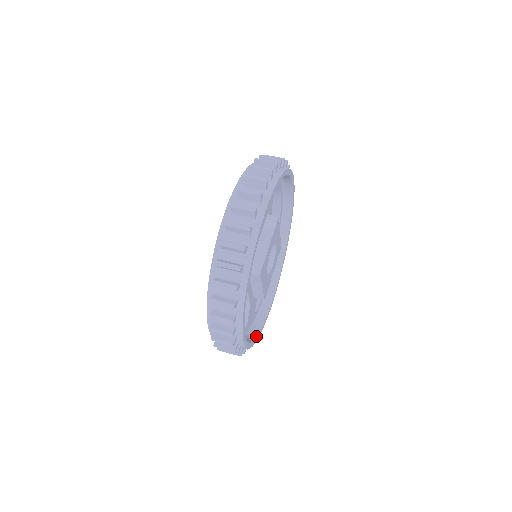
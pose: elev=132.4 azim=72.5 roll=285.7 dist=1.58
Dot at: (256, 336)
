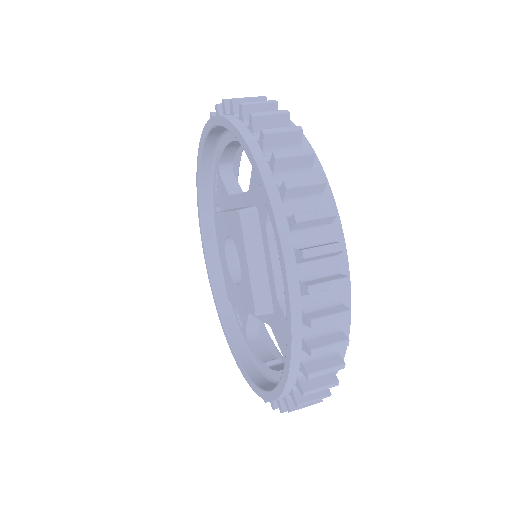
Dot at: (265, 328)
